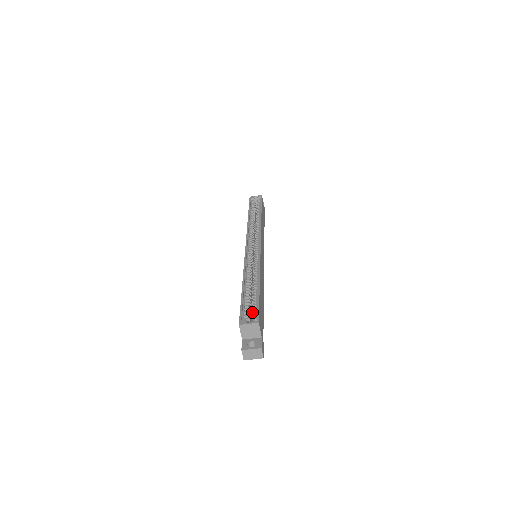
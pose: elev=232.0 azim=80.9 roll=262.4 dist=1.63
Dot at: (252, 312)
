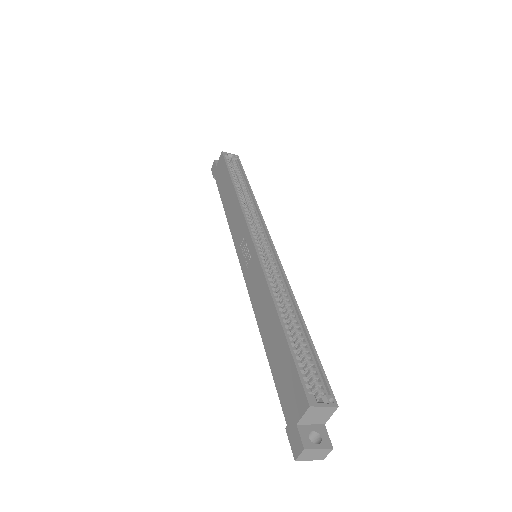
Dot at: (313, 378)
